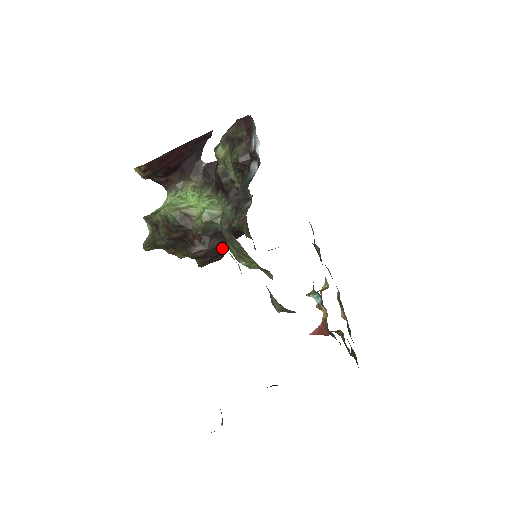
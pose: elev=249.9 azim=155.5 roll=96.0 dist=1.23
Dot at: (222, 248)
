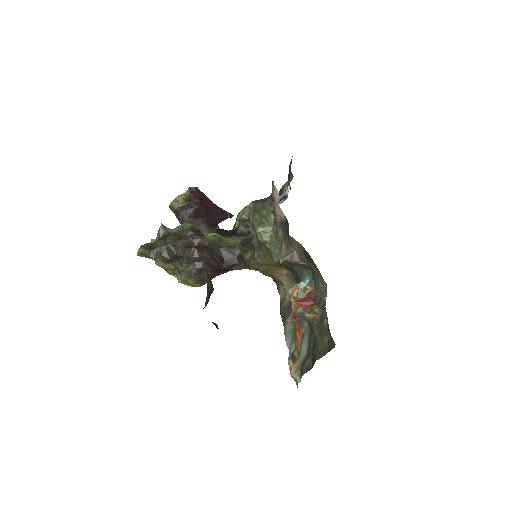
Dot at: (215, 265)
